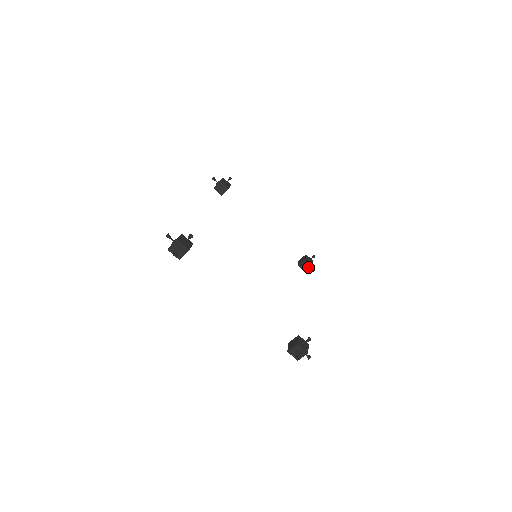
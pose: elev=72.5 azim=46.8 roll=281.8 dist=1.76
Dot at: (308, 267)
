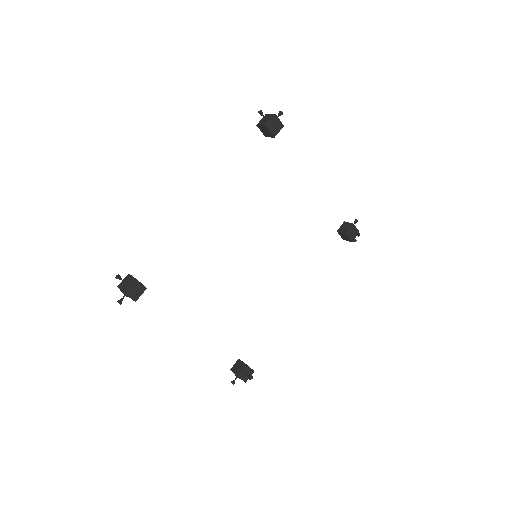
Dot at: (347, 239)
